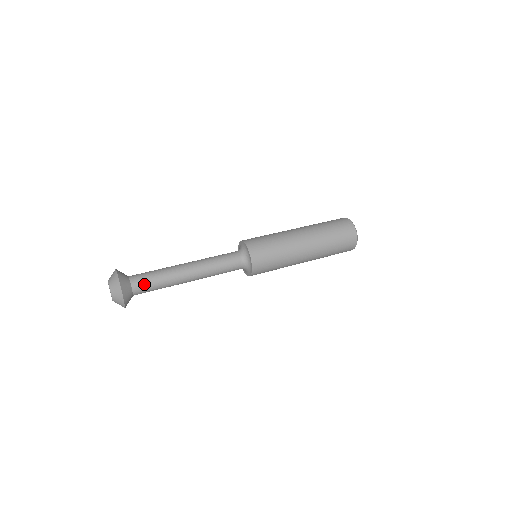
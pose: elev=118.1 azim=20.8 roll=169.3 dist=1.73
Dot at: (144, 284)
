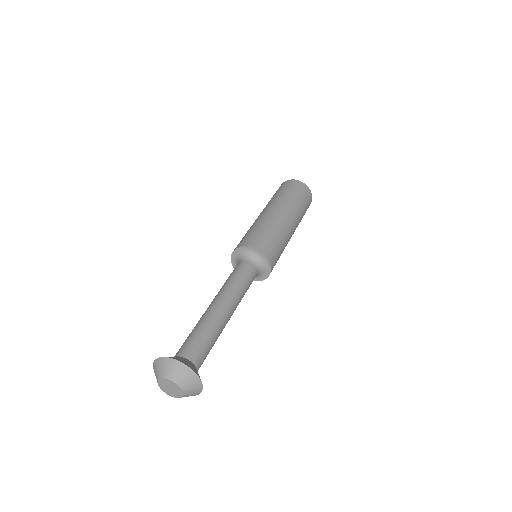
Dot at: (203, 353)
